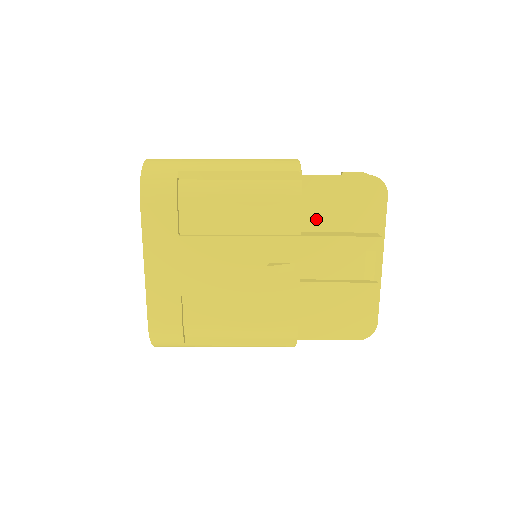
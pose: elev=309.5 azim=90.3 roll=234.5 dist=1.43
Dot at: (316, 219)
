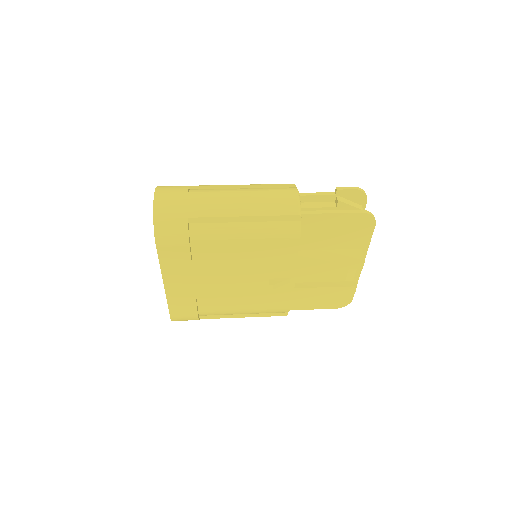
Dot at: (311, 242)
